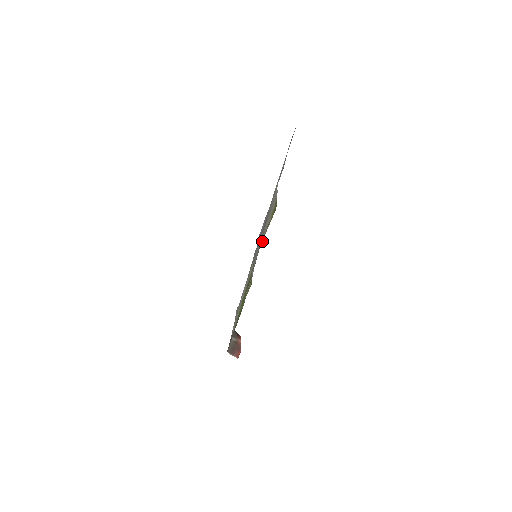
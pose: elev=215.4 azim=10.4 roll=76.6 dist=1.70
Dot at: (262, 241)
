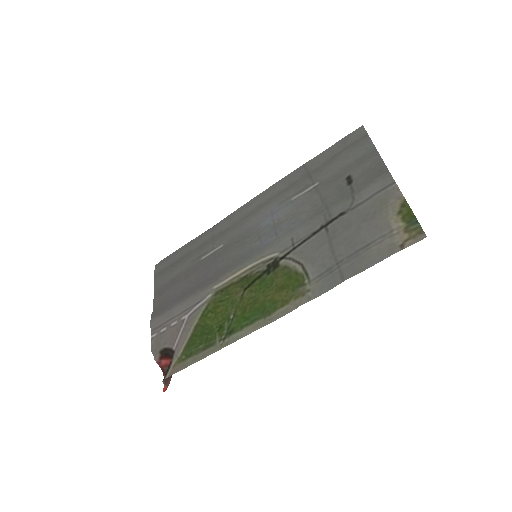
Dot at: (408, 245)
